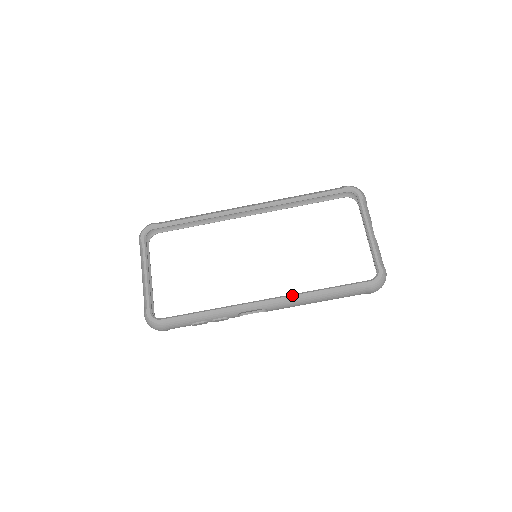
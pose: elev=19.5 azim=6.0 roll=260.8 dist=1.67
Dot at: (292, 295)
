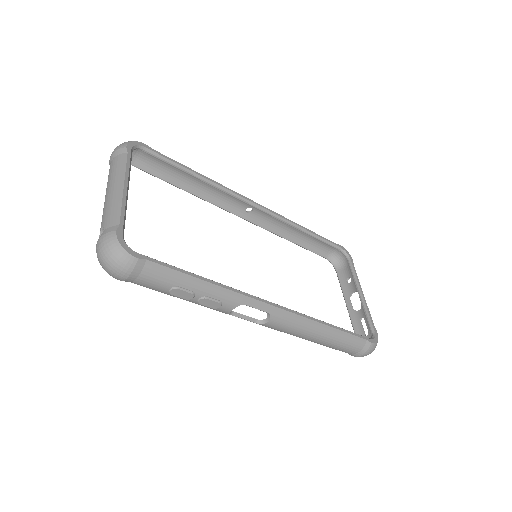
Dot at: occluded
